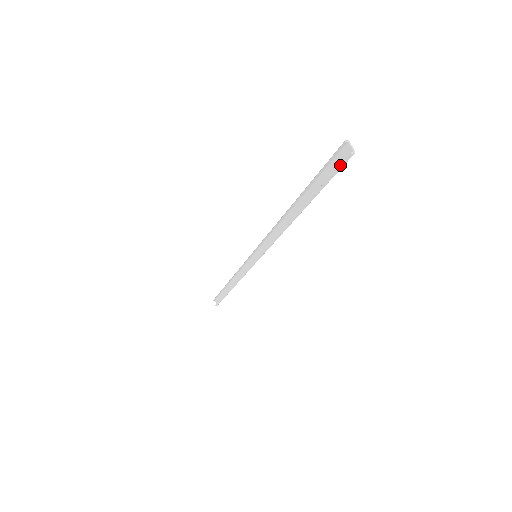
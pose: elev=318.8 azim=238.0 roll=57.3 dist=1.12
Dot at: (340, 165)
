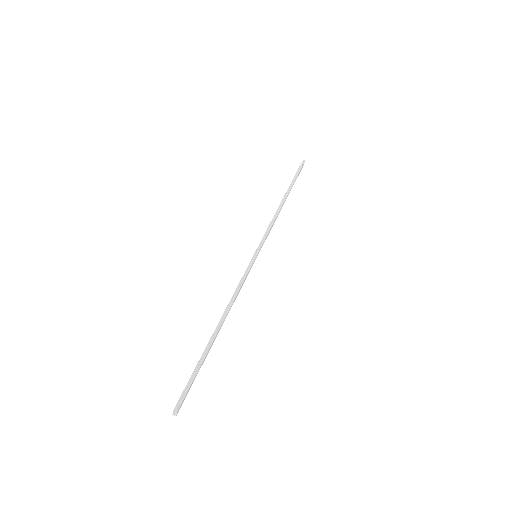
Dot at: occluded
